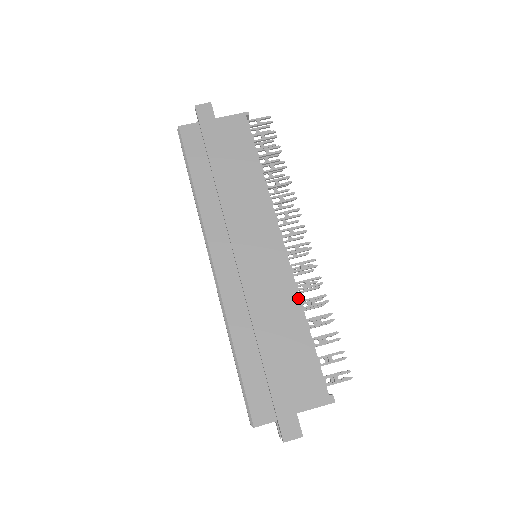
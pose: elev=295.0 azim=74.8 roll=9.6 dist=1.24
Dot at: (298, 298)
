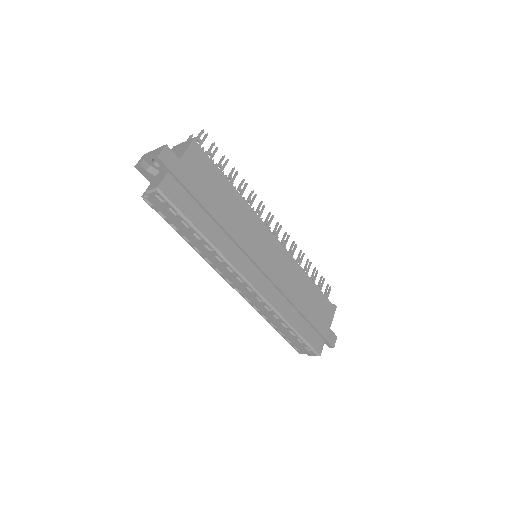
Dot at: (299, 266)
